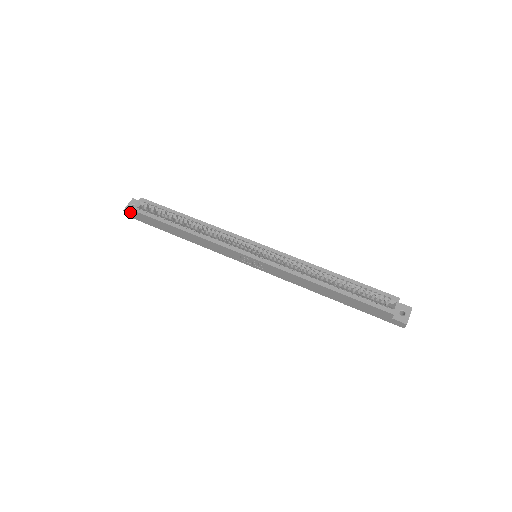
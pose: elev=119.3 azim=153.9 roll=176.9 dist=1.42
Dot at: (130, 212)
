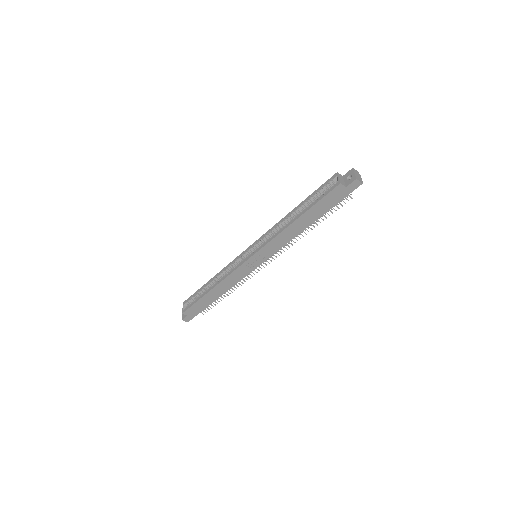
Dot at: (185, 317)
